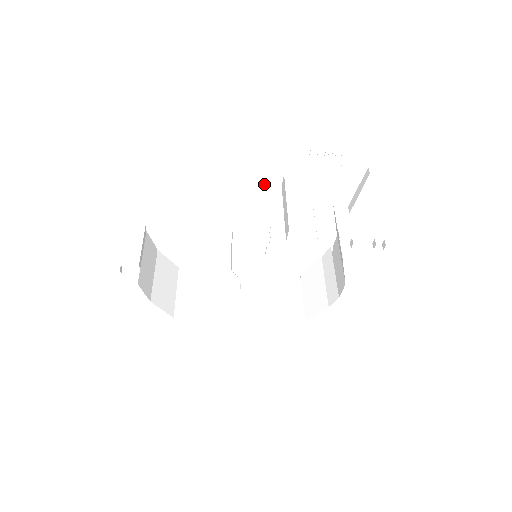
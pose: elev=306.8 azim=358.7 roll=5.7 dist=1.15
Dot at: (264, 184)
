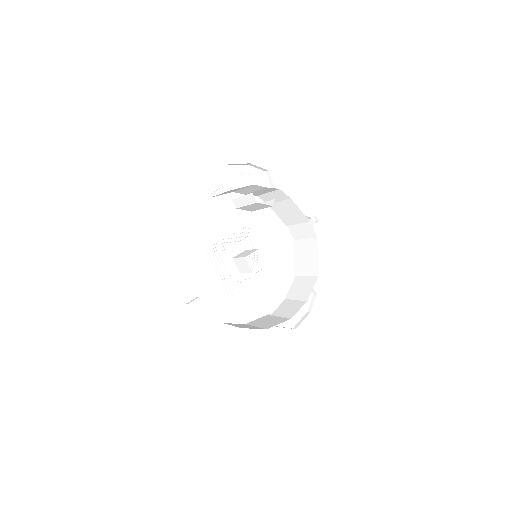
Dot at: (227, 212)
